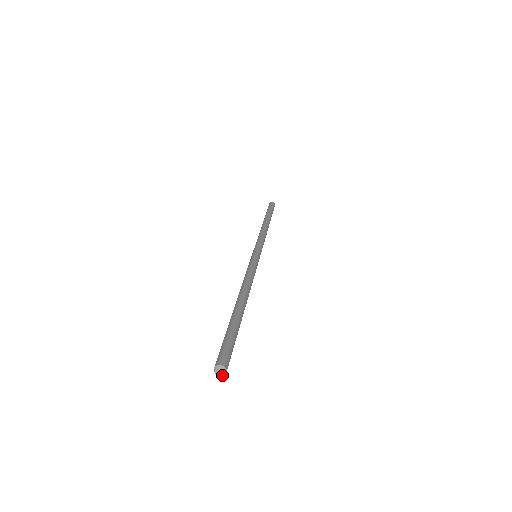
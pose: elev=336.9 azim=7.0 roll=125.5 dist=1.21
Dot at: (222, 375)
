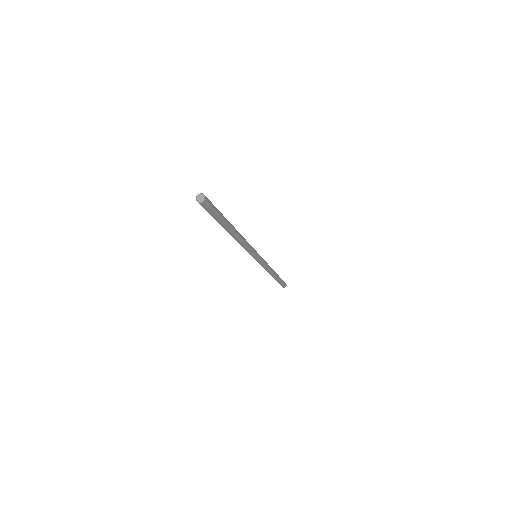
Dot at: (201, 202)
